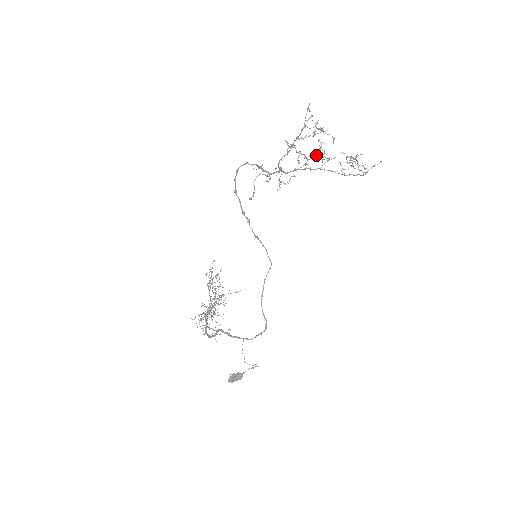
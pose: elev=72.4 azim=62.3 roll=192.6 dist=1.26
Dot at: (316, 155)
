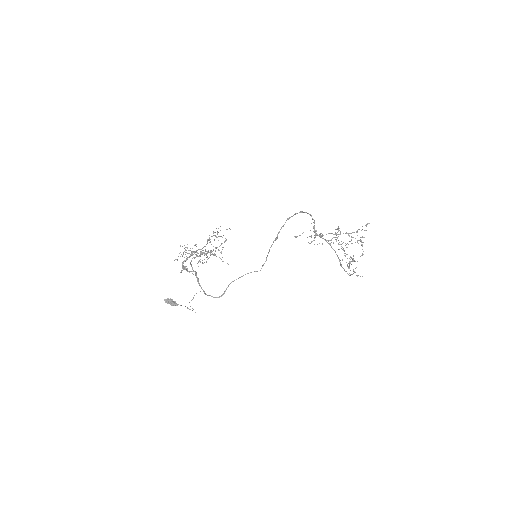
Dot at: occluded
